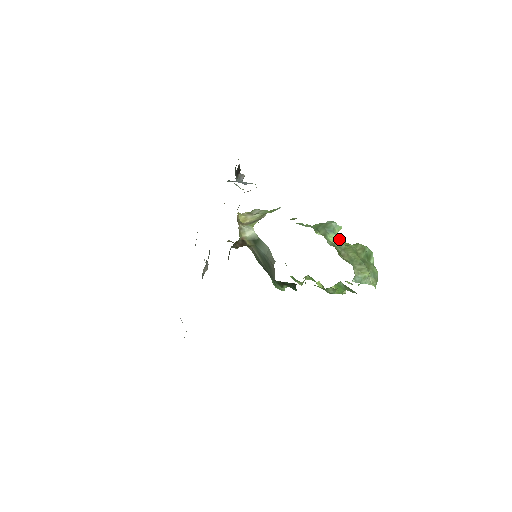
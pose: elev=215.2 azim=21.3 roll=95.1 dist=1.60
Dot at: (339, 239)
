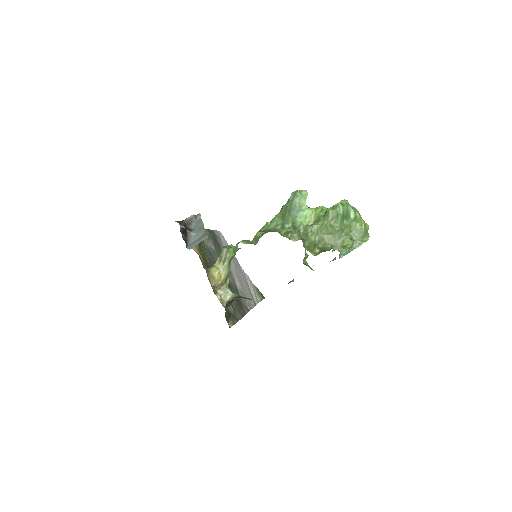
Dot at: (310, 213)
